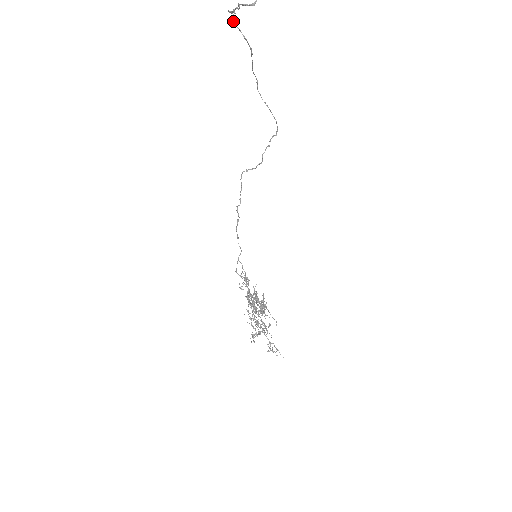
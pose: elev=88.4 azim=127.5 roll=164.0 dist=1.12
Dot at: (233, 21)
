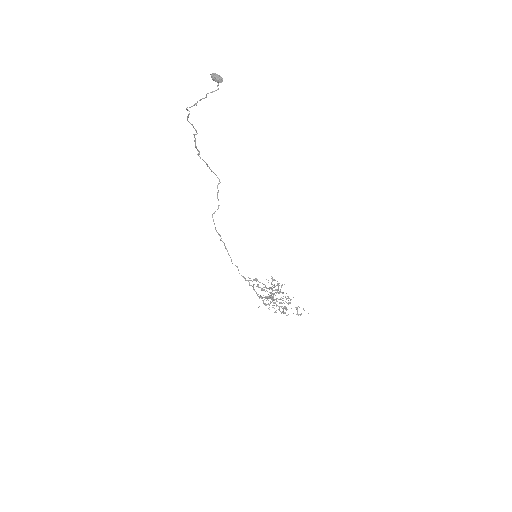
Dot at: (189, 114)
